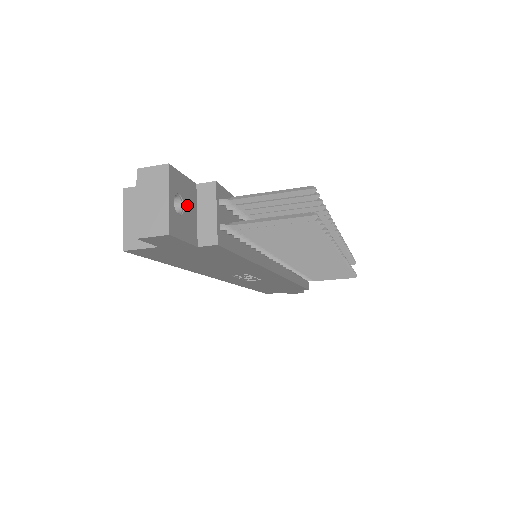
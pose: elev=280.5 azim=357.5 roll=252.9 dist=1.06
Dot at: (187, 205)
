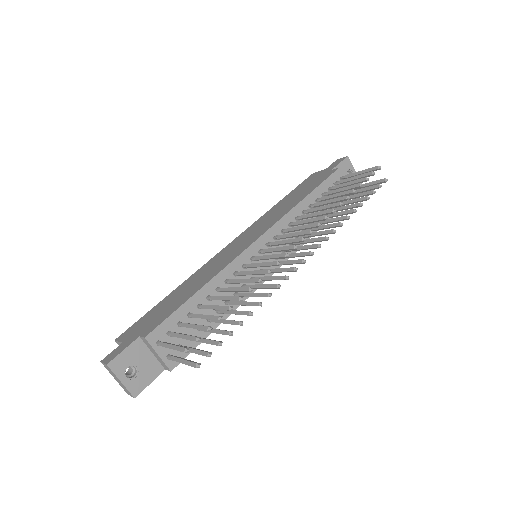
Dot at: (139, 361)
